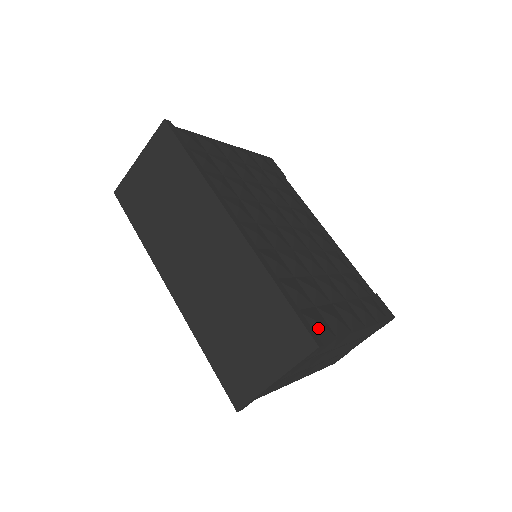
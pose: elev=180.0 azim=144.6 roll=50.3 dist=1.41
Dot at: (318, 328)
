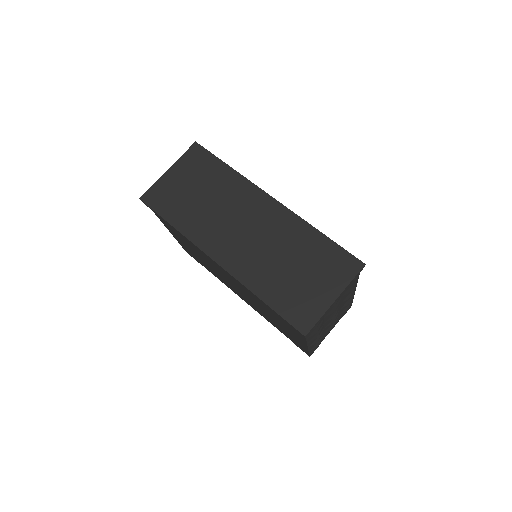
Dot at: occluded
